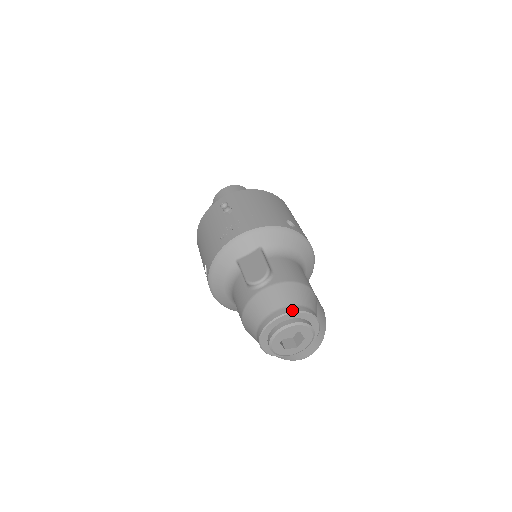
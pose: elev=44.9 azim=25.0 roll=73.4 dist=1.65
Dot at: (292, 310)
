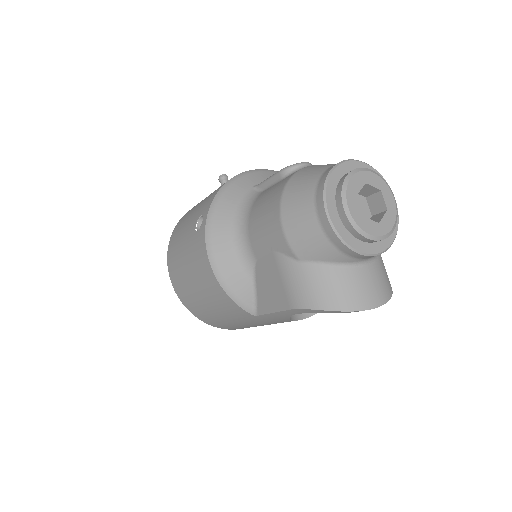
Dot at: (363, 163)
